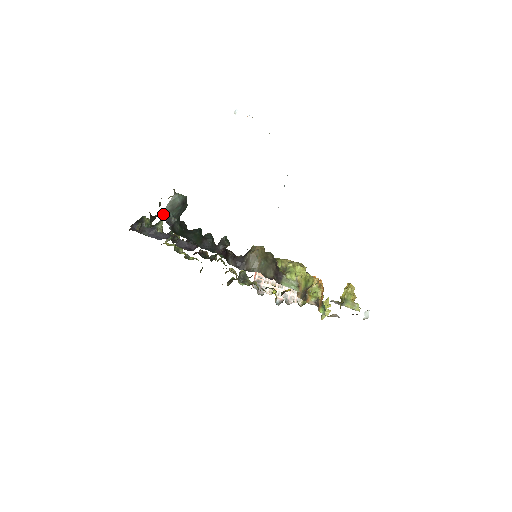
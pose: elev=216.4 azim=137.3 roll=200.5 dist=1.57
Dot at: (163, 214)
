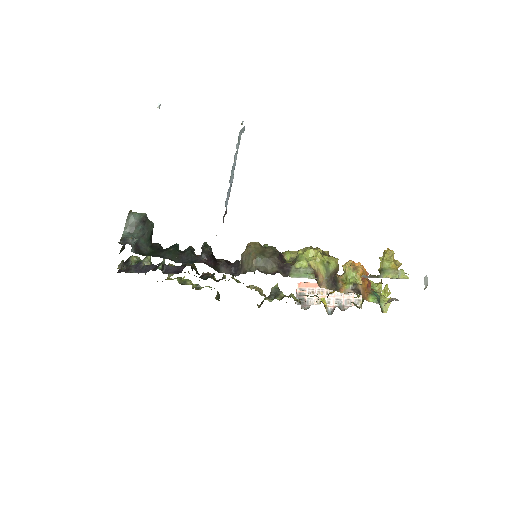
Dot at: occluded
